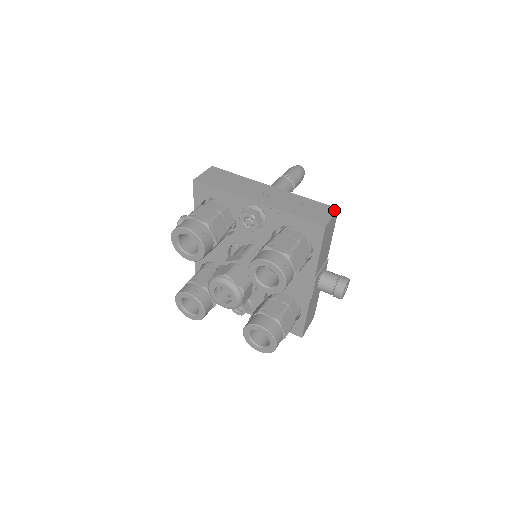
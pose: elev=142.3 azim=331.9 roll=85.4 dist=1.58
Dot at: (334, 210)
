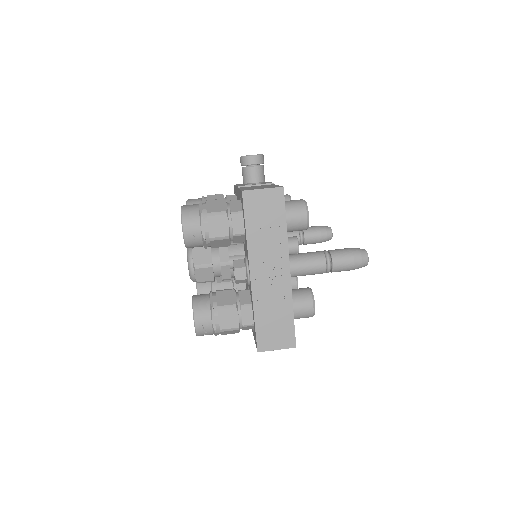
Dot at: (290, 345)
